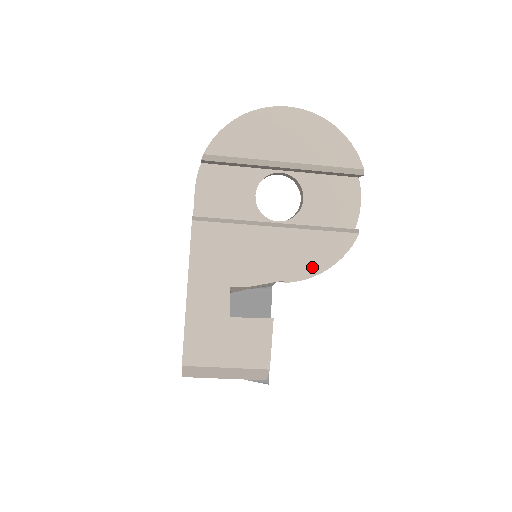
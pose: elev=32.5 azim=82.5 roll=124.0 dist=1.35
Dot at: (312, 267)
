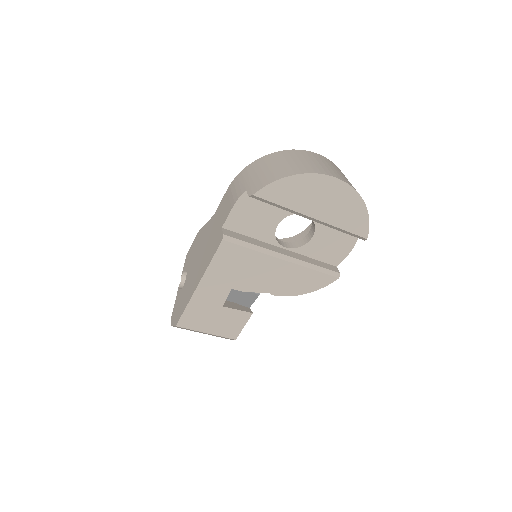
Dot at: (295, 290)
